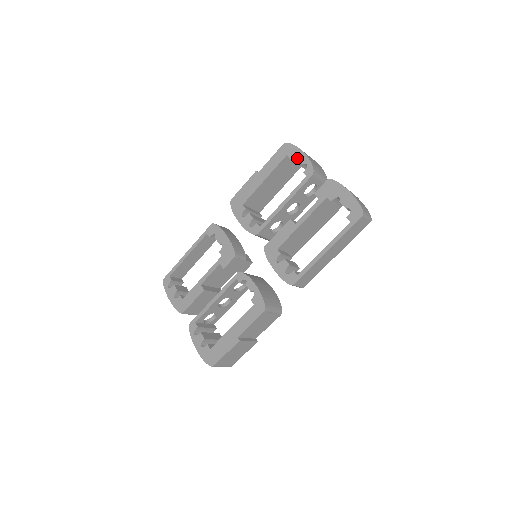
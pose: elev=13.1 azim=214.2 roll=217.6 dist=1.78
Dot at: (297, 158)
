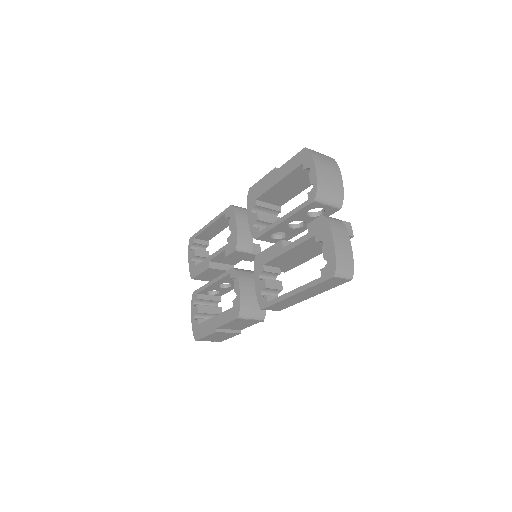
Dot at: occluded
